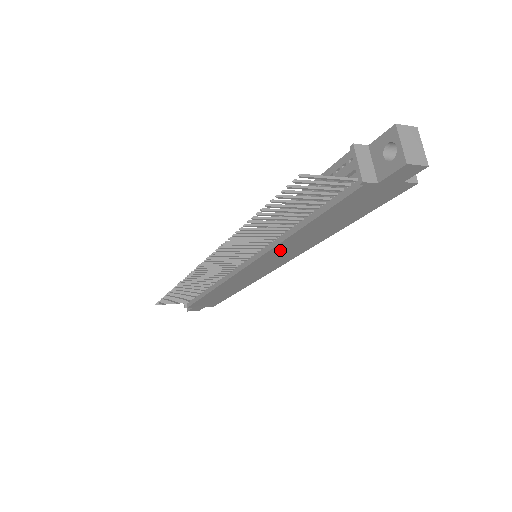
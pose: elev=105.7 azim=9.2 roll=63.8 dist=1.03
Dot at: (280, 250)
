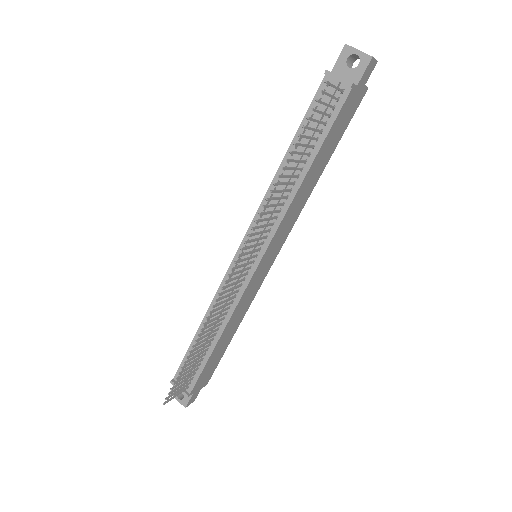
Dot at: (287, 218)
